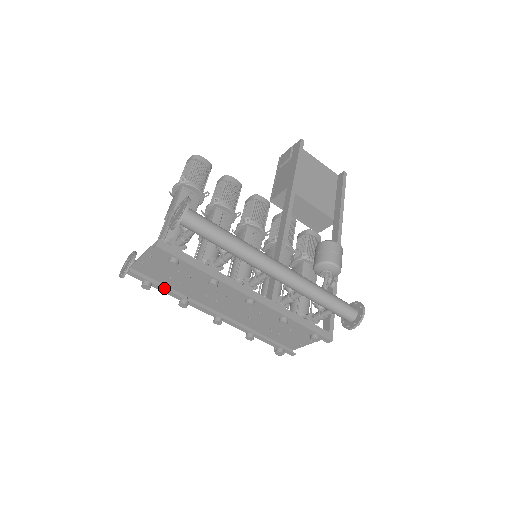
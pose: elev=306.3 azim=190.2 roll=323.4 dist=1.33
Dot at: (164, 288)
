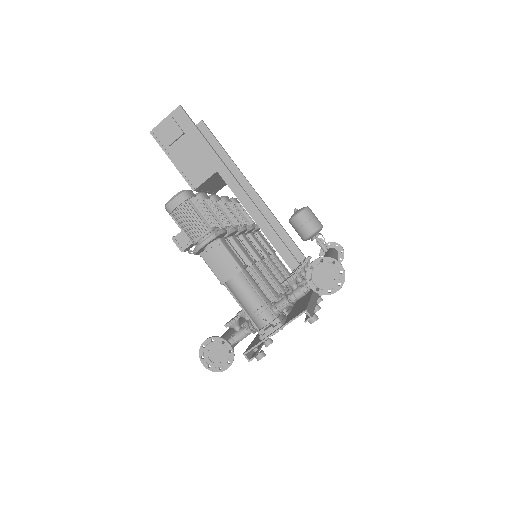
Dot at: occluded
